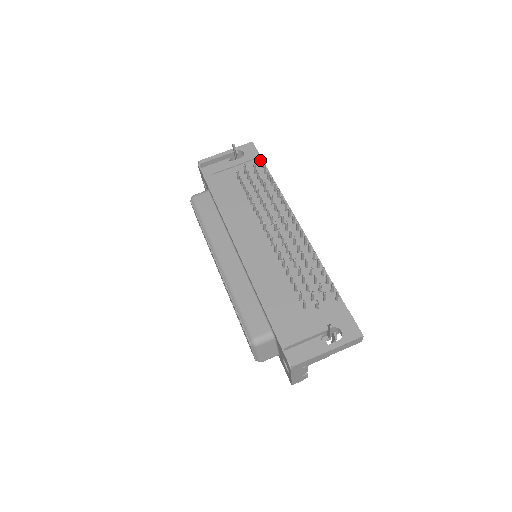
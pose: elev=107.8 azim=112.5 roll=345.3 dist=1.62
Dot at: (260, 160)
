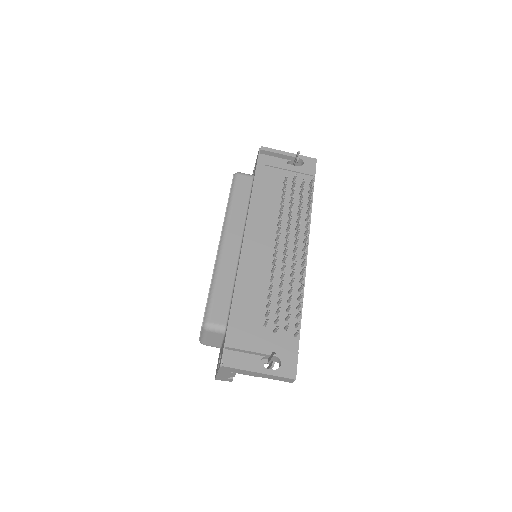
Dot at: (312, 179)
